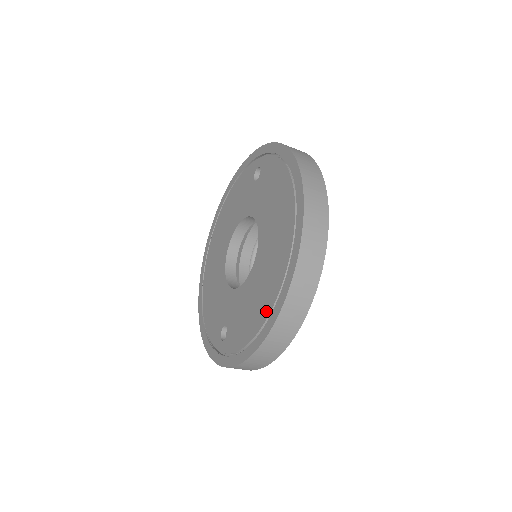
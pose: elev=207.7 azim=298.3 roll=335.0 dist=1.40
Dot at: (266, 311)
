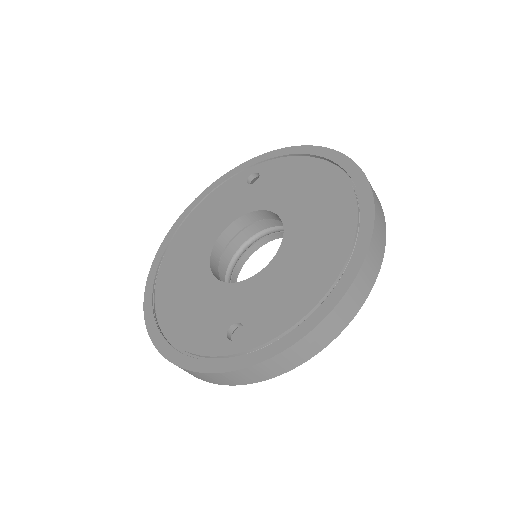
Dot at: (333, 270)
